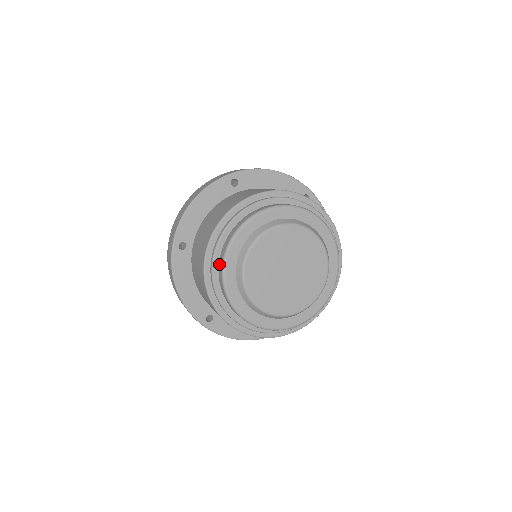
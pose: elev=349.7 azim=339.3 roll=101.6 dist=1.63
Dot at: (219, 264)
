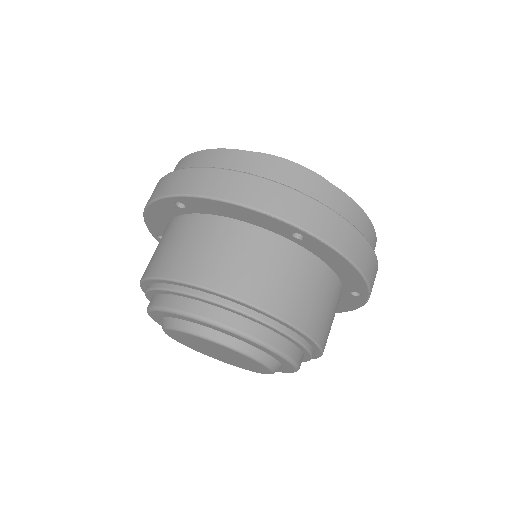
Dot at: (165, 296)
